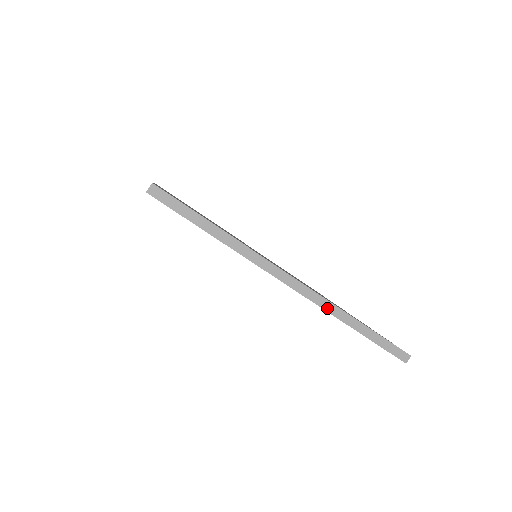
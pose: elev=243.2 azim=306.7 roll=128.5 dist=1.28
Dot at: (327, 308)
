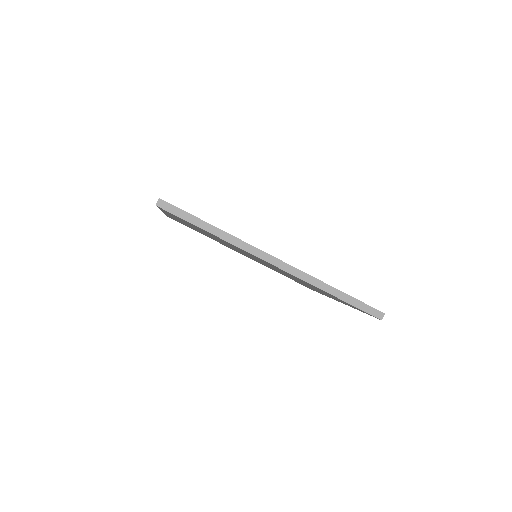
Dot at: (307, 280)
